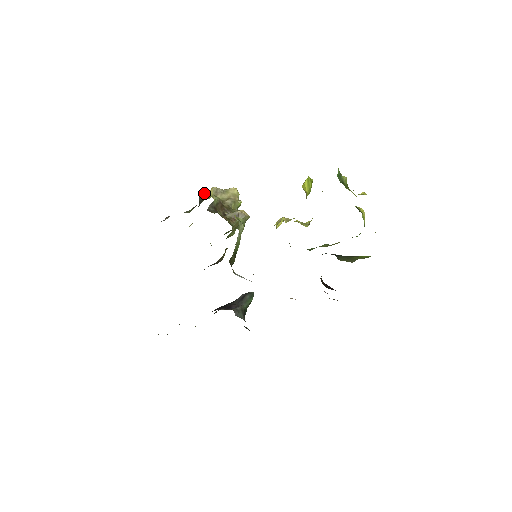
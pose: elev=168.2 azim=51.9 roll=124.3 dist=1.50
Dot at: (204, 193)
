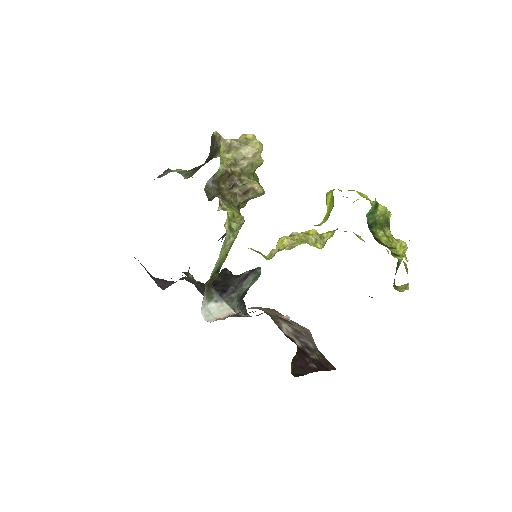
Dot at: (216, 142)
